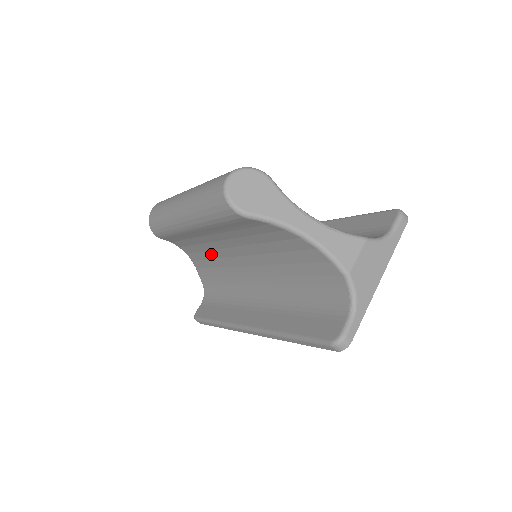
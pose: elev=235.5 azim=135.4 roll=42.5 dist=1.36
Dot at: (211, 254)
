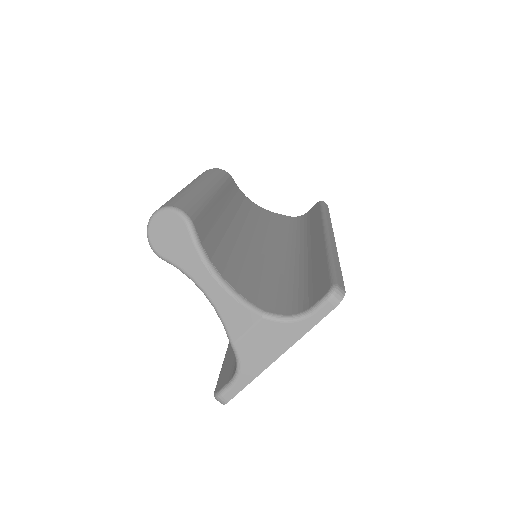
Dot at: occluded
